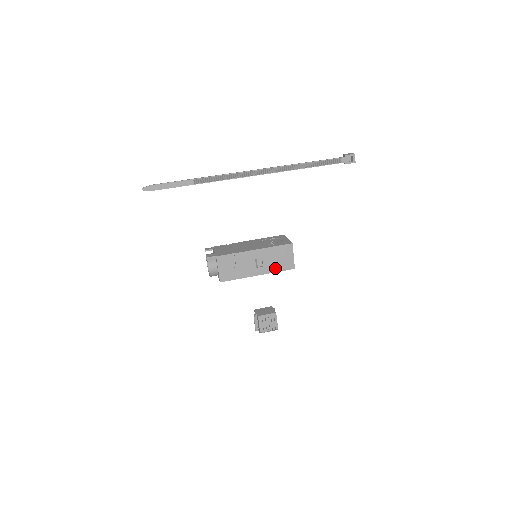
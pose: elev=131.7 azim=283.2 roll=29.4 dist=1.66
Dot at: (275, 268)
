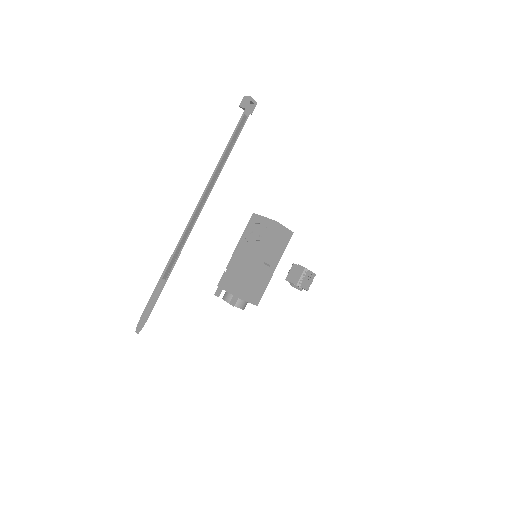
Dot at: (281, 250)
